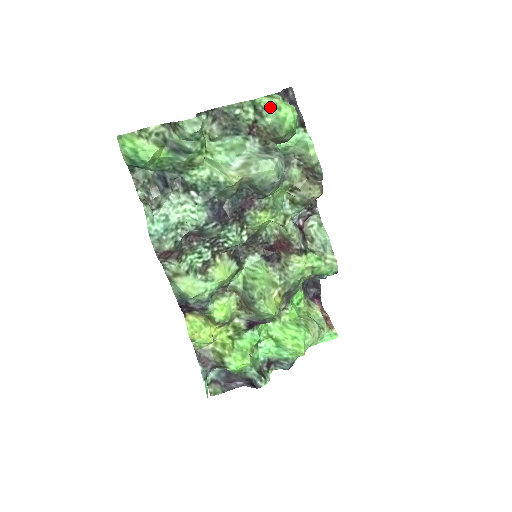
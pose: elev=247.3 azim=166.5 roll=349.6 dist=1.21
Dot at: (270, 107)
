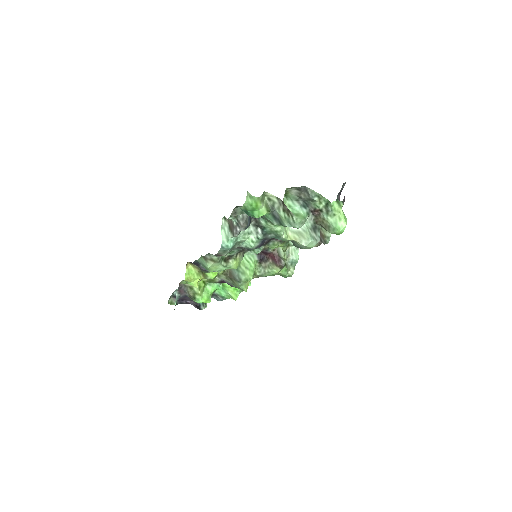
Dot at: (336, 213)
